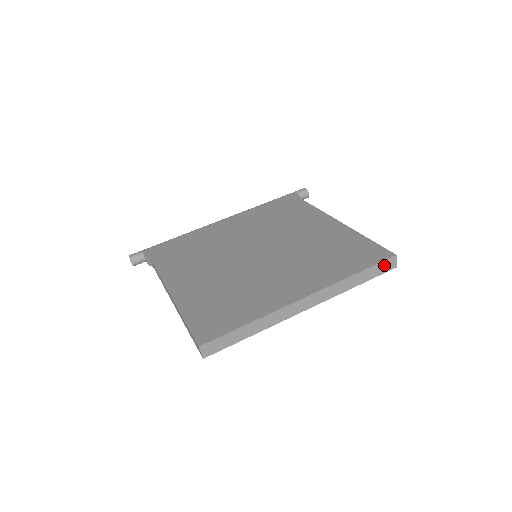
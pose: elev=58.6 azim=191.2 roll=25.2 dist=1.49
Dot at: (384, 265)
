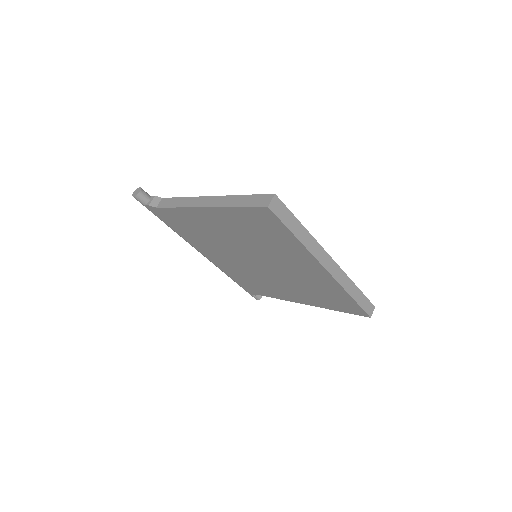
Dot at: (368, 304)
